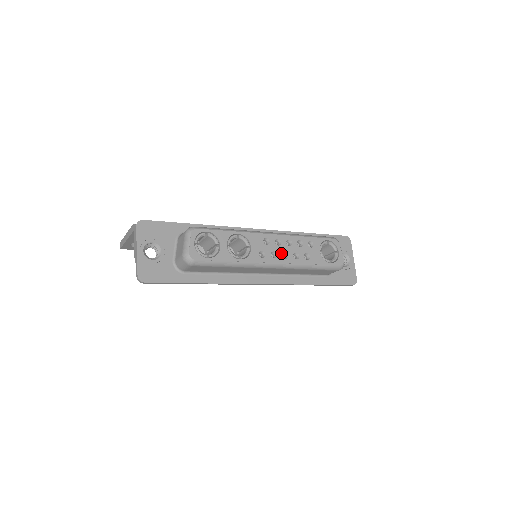
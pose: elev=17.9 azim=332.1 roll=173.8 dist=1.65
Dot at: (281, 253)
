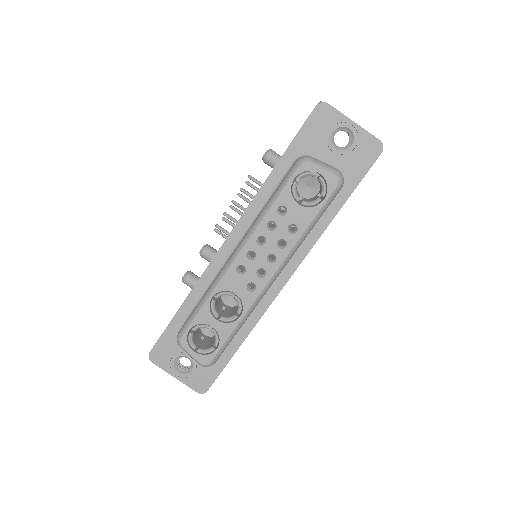
Dot at: (265, 262)
